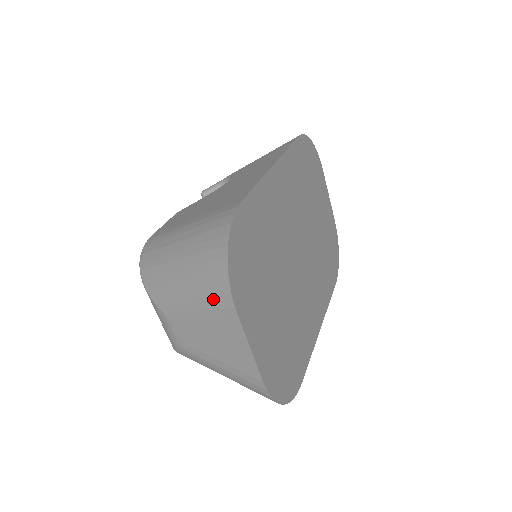
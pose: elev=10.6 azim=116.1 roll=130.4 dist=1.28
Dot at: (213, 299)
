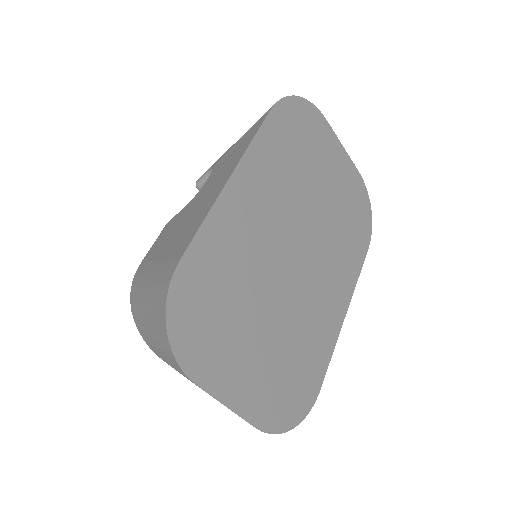
Dot at: (176, 368)
